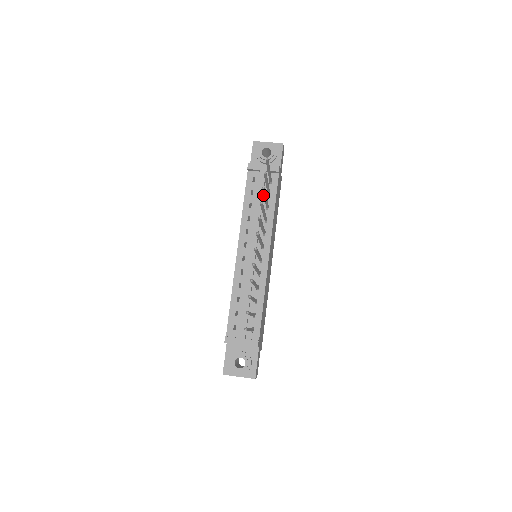
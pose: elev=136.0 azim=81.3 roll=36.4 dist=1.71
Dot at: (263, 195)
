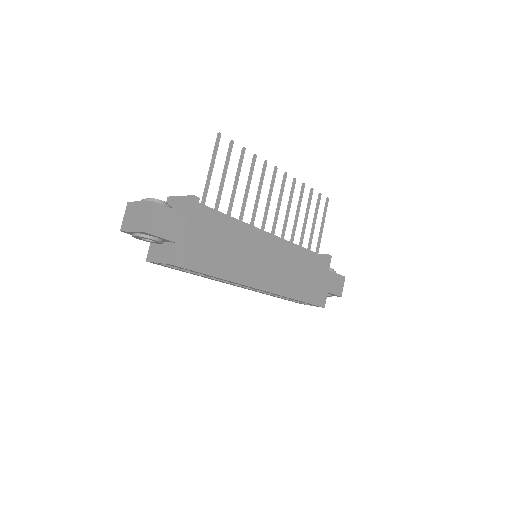
Dot at: (307, 207)
